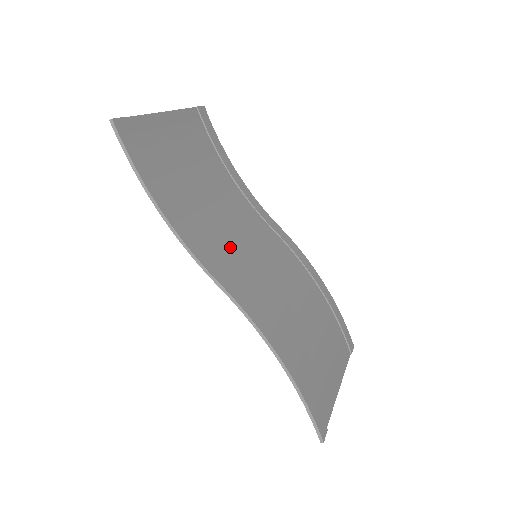
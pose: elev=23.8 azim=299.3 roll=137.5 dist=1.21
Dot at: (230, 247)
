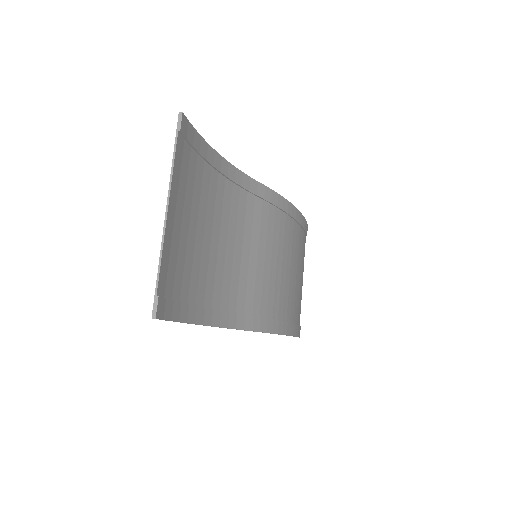
Dot at: (241, 277)
